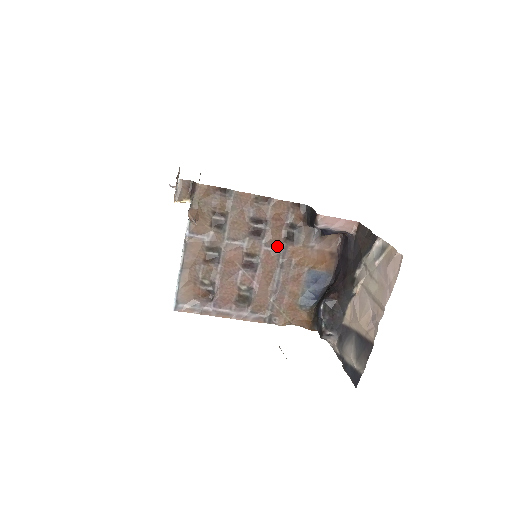
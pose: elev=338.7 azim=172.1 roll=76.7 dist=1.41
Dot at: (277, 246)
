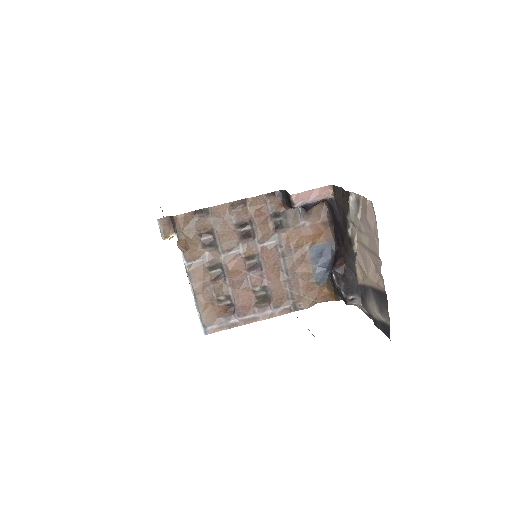
Dot at: (270, 239)
